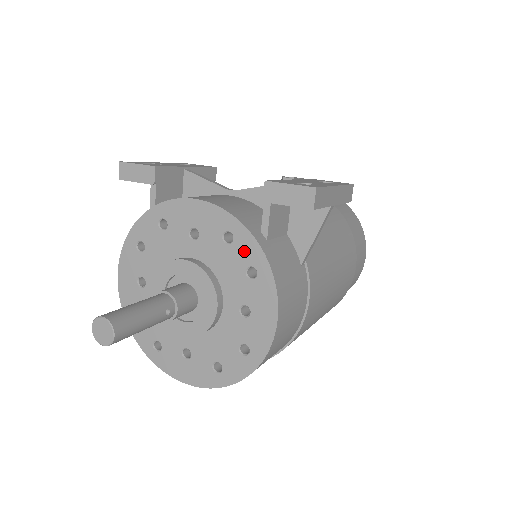
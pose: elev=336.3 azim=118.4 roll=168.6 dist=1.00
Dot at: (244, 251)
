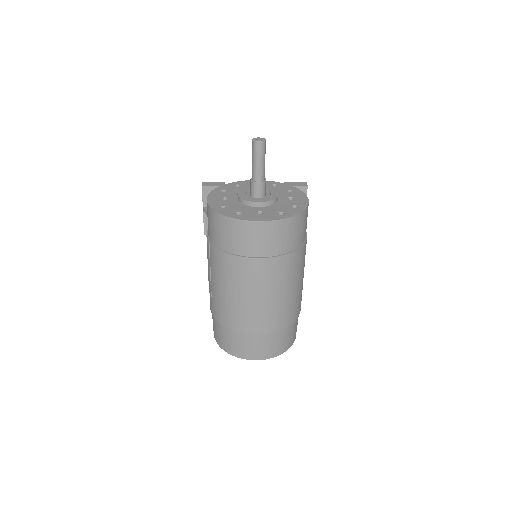
Dot at: (284, 187)
